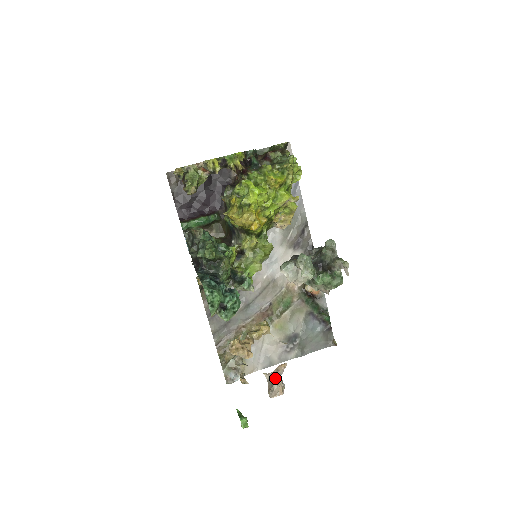
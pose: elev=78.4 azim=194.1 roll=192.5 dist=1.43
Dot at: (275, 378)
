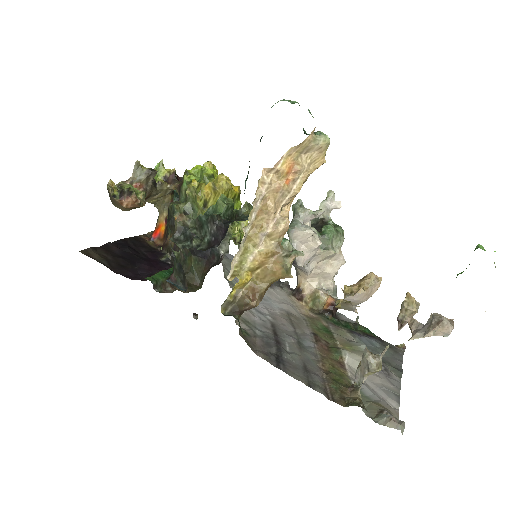
Dot at: (424, 326)
